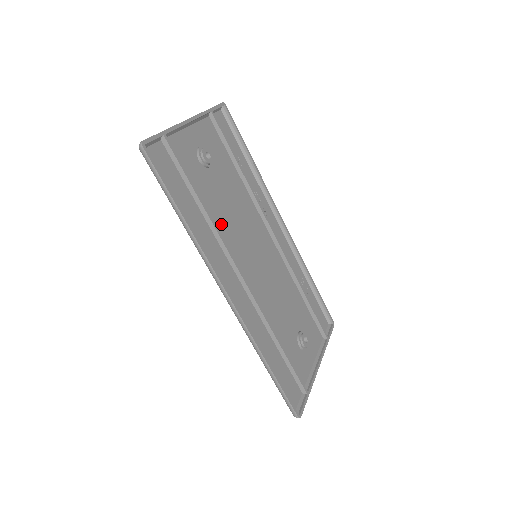
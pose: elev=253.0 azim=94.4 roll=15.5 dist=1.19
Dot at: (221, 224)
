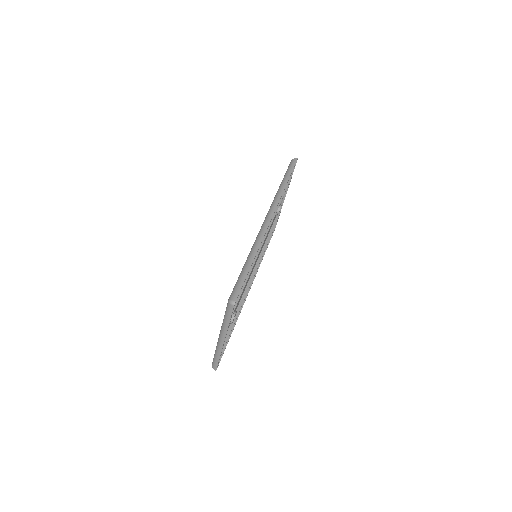
Dot at: occluded
